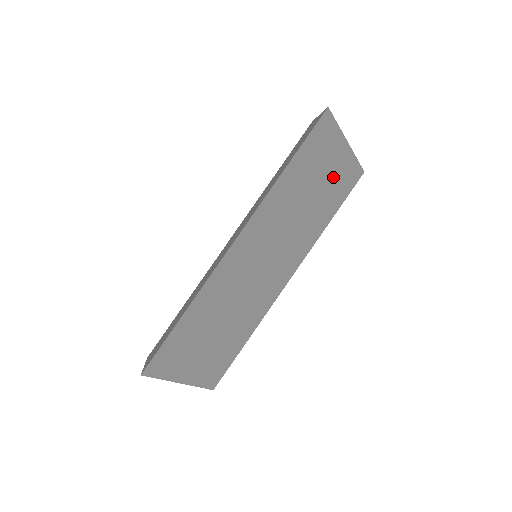
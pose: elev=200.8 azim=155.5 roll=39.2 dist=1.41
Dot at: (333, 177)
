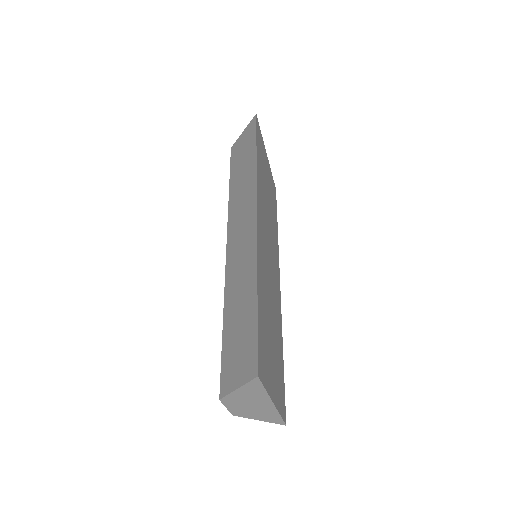
Dot at: (269, 183)
